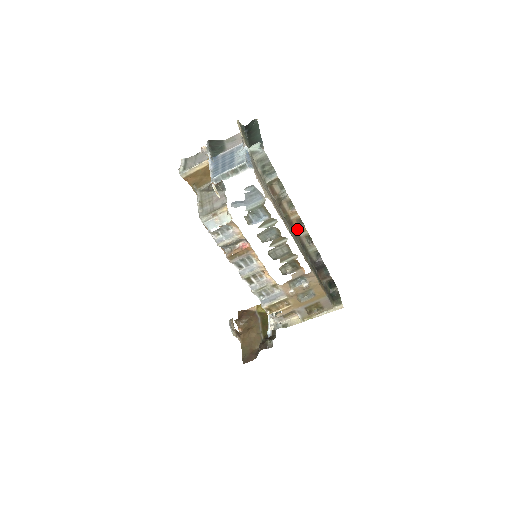
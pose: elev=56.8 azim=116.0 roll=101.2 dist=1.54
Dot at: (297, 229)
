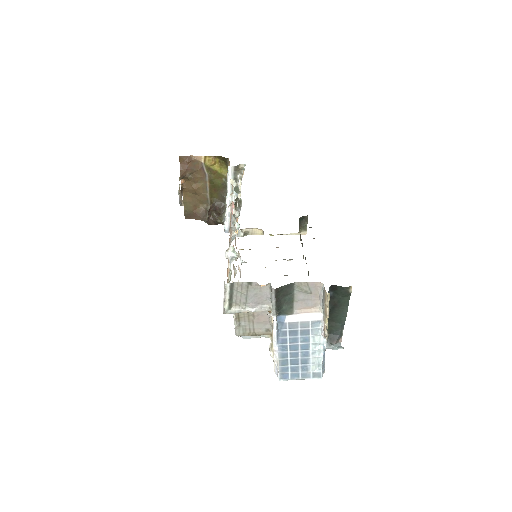
Dot at: occluded
